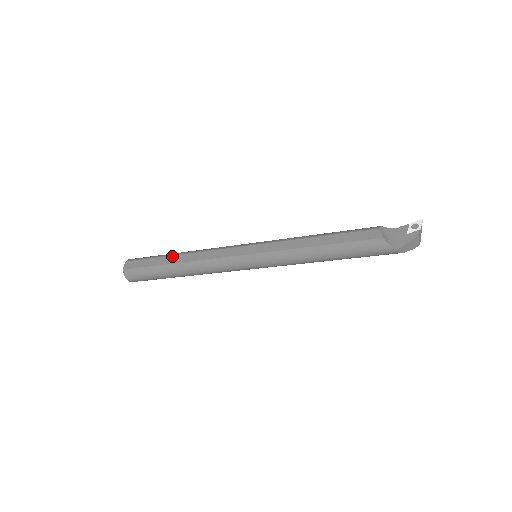
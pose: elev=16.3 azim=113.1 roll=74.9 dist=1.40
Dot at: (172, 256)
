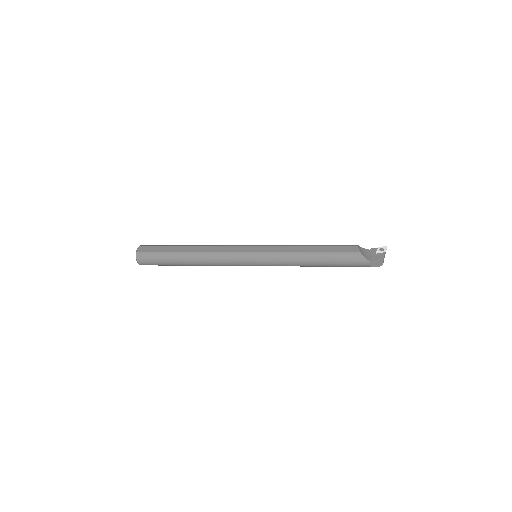
Dot at: (184, 246)
